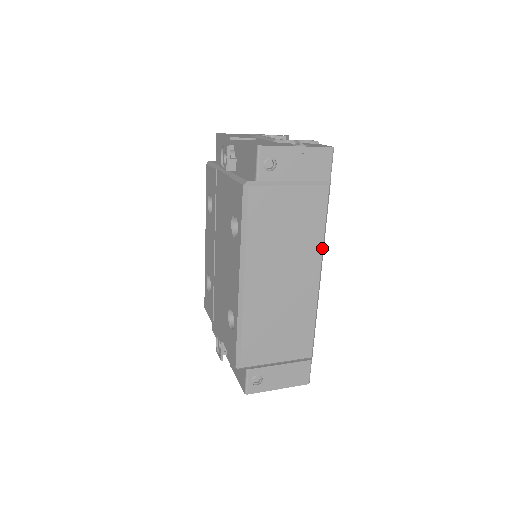
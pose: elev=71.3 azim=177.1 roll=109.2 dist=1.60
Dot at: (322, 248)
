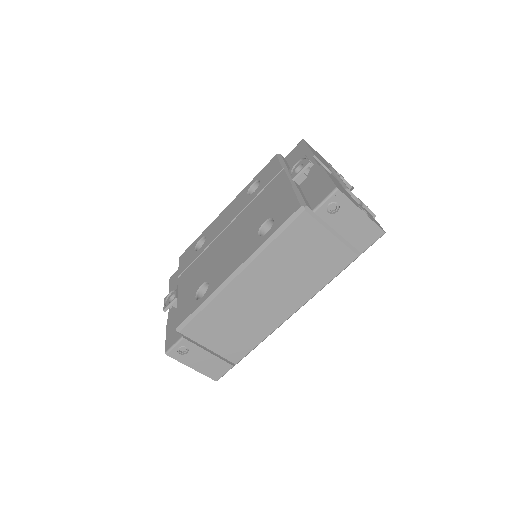
Dot at: (313, 295)
